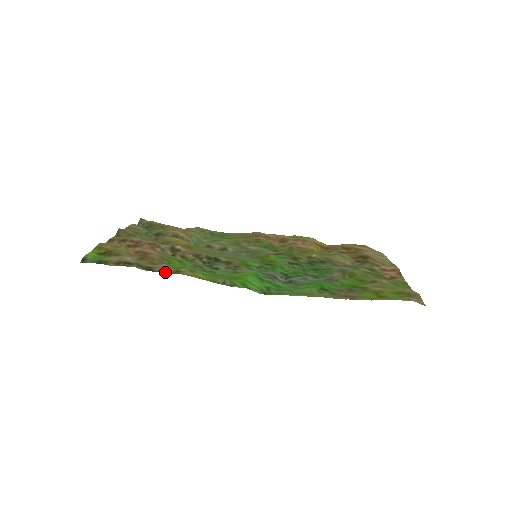
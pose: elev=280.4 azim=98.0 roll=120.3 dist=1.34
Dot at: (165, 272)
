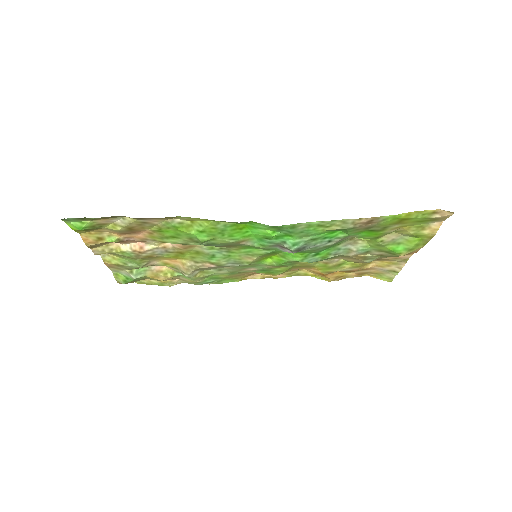
Dot at: (159, 218)
